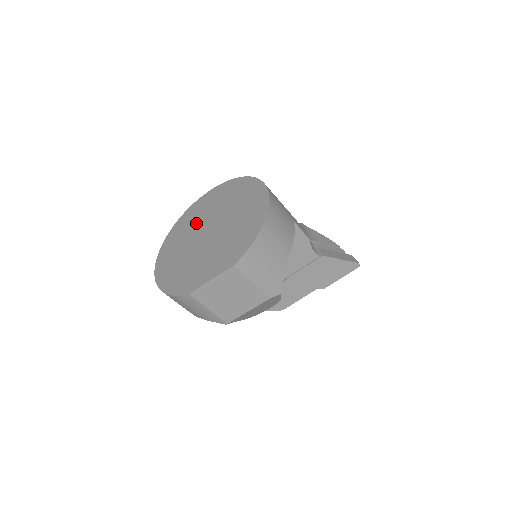
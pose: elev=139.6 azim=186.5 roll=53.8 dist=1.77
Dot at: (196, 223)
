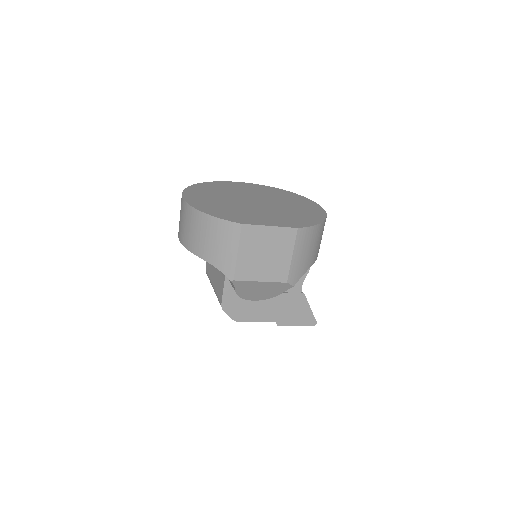
Dot at: (236, 191)
